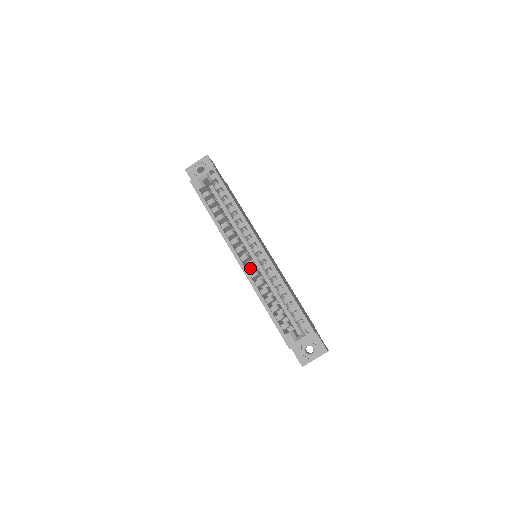
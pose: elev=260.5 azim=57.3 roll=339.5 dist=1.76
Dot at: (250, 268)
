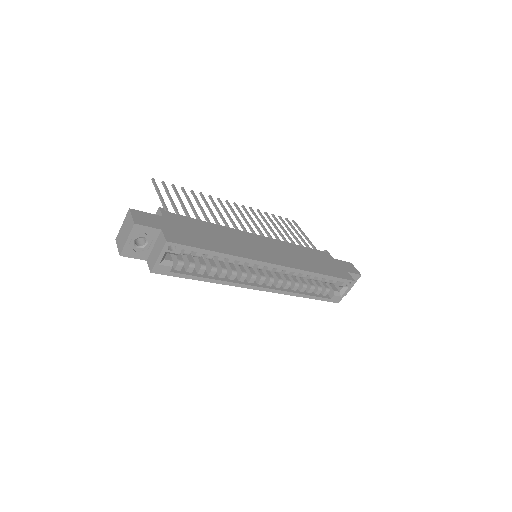
Dot at: (271, 281)
